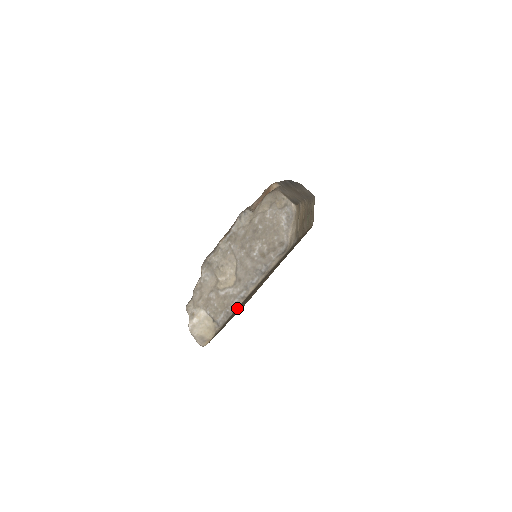
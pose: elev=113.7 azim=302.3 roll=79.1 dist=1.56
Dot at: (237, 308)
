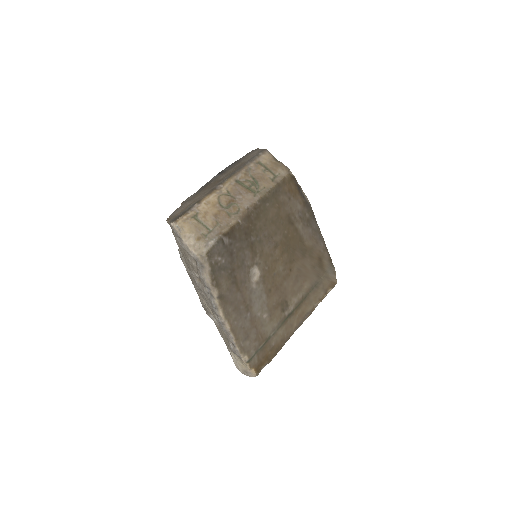
Dot at: (233, 333)
